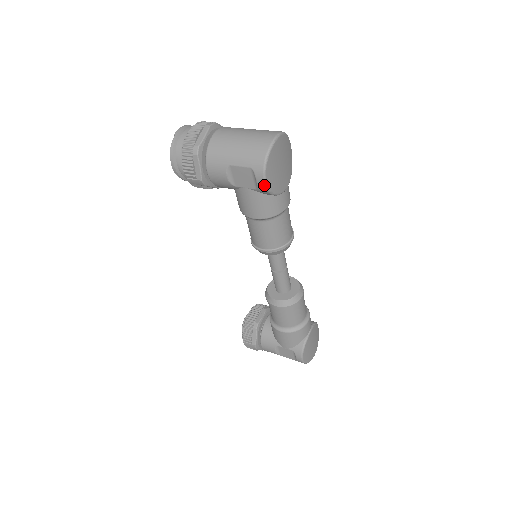
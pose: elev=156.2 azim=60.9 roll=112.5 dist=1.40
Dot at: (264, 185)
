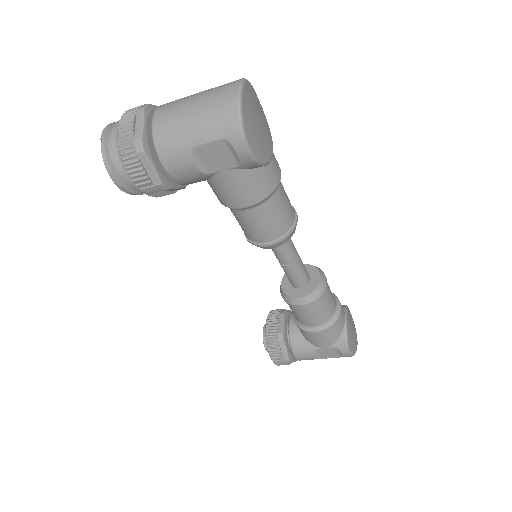
Dot at: (249, 155)
